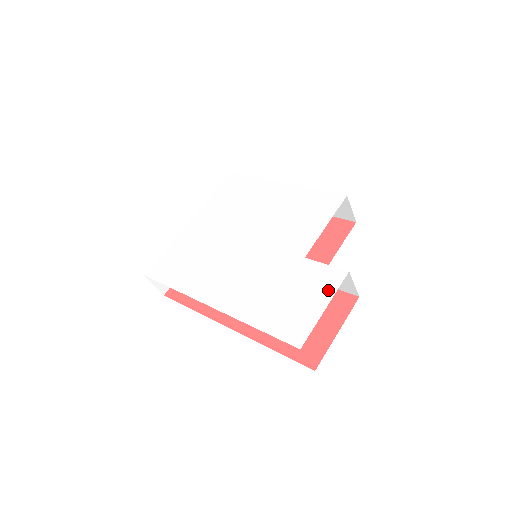
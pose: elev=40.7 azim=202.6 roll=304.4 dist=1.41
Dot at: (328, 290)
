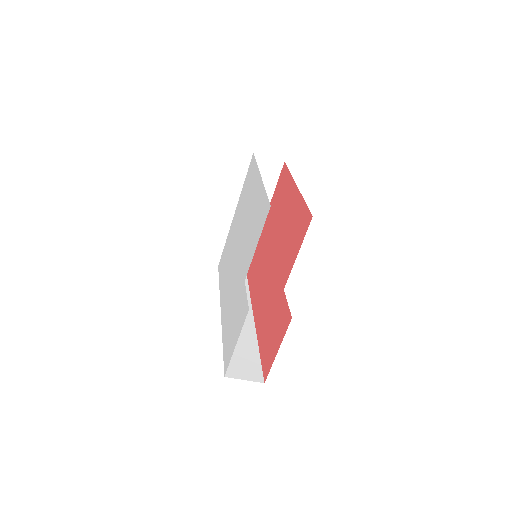
Dot at: (240, 325)
